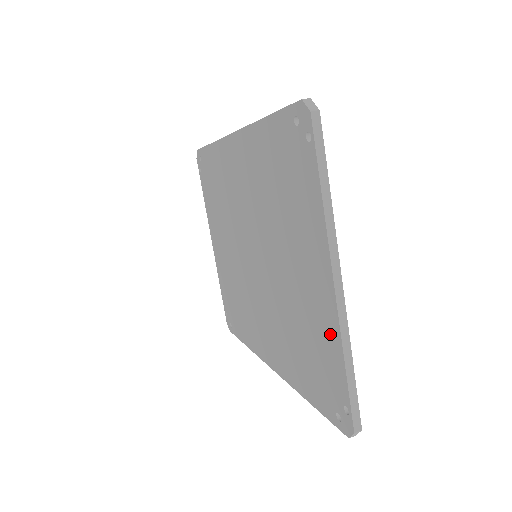
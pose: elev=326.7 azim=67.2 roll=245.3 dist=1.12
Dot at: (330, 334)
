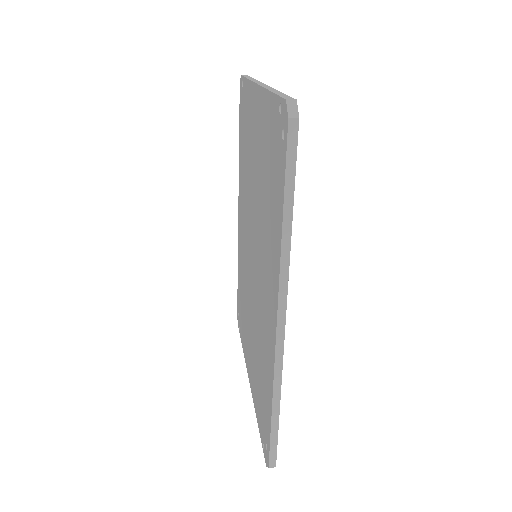
Dot at: (265, 110)
